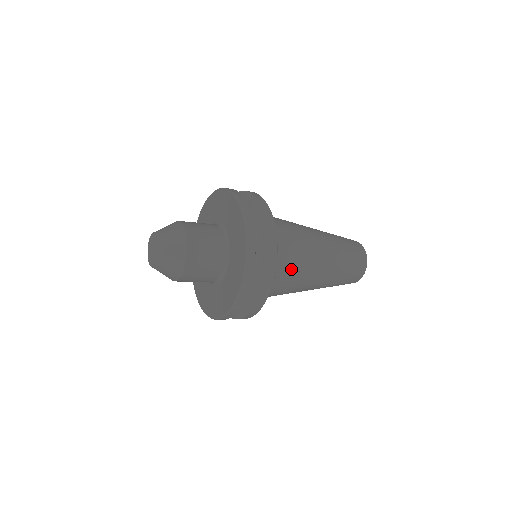
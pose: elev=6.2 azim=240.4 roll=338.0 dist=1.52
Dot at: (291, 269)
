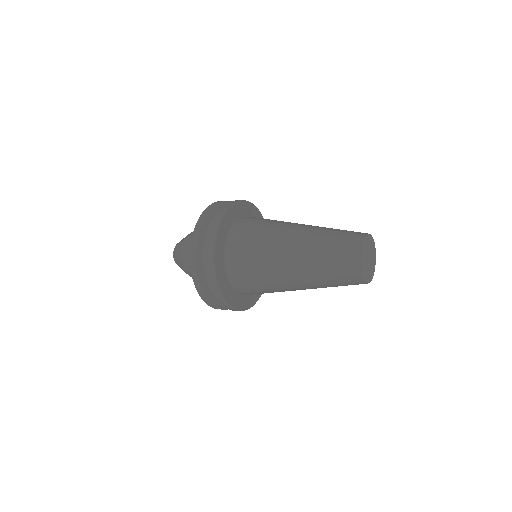
Dot at: (252, 256)
